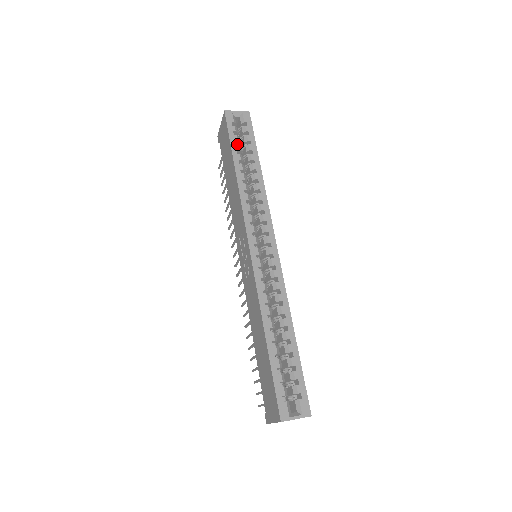
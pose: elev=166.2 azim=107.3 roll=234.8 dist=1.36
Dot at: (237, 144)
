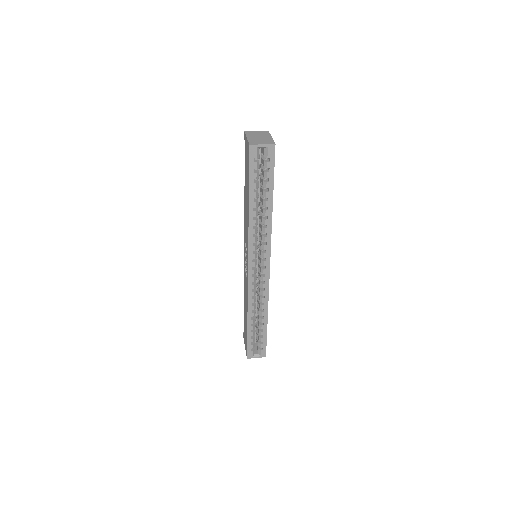
Dot at: (255, 182)
